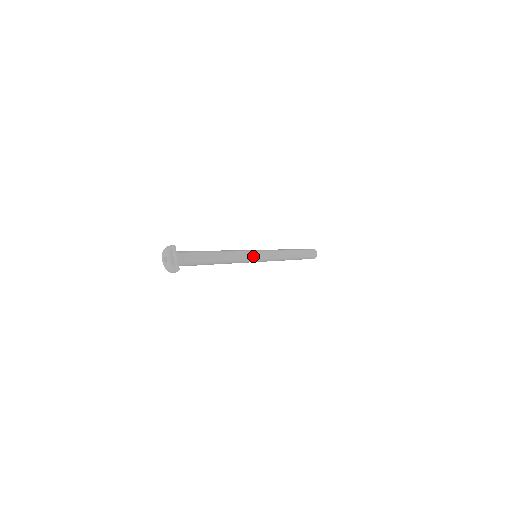
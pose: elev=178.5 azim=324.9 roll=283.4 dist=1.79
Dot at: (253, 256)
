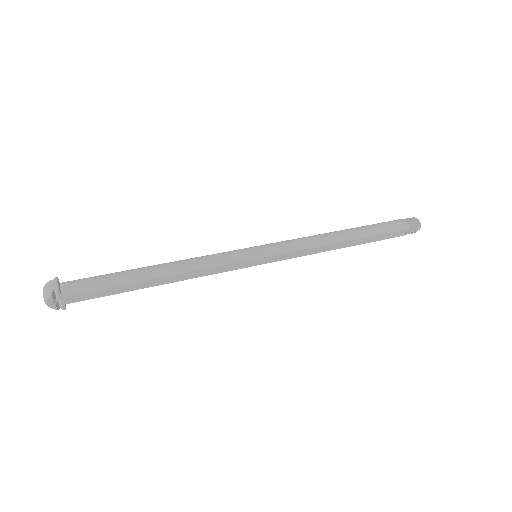
Dot at: (241, 266)
